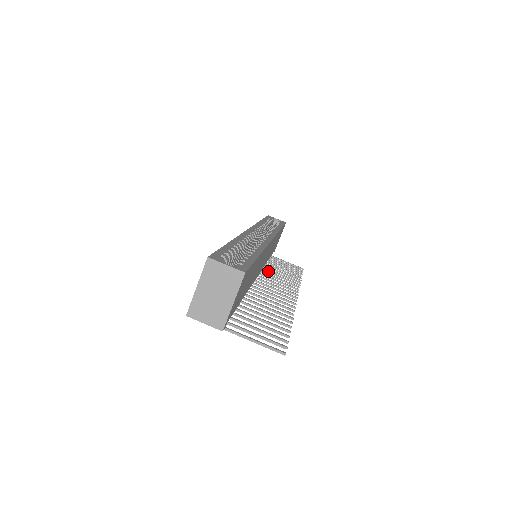
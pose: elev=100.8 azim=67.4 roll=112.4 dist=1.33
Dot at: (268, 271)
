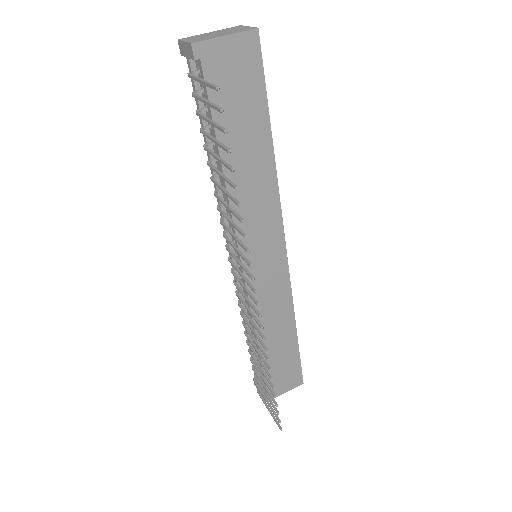
Dot at: occluded
